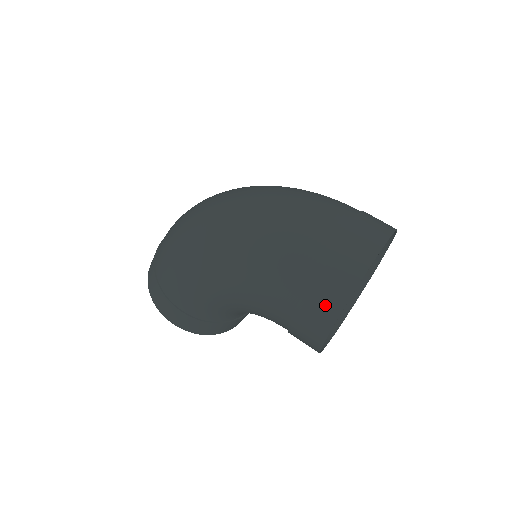
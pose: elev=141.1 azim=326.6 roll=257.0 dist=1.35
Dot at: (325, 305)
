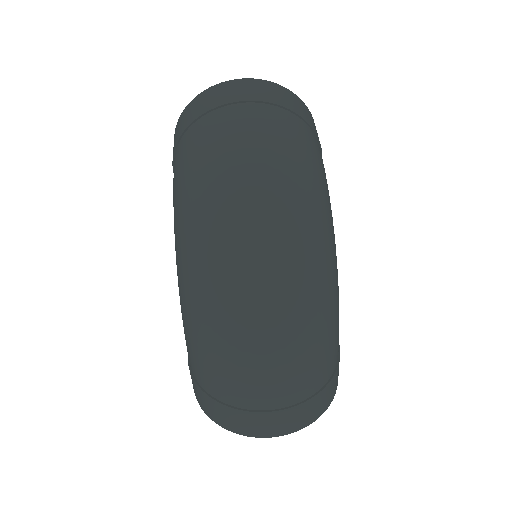
Dot at: (196, 393)
